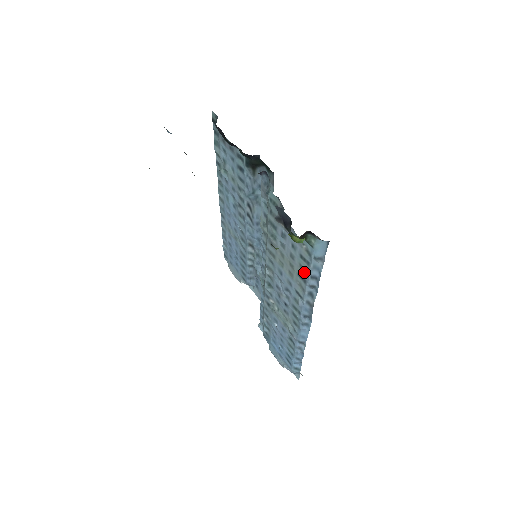
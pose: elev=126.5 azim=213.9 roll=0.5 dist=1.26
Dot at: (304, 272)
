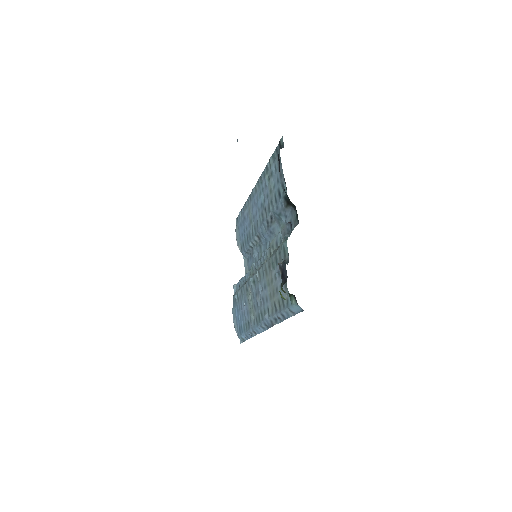
Dot at: (279, 306)
